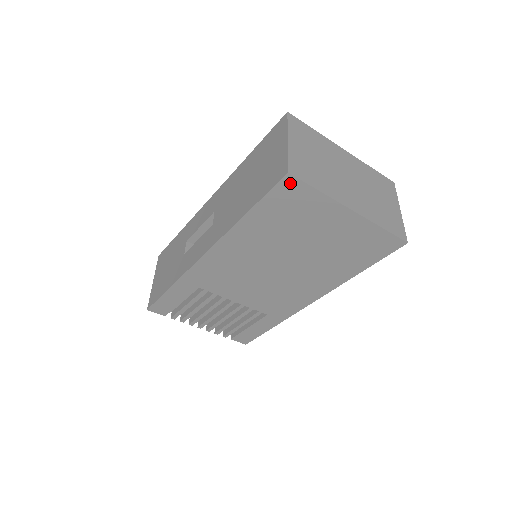
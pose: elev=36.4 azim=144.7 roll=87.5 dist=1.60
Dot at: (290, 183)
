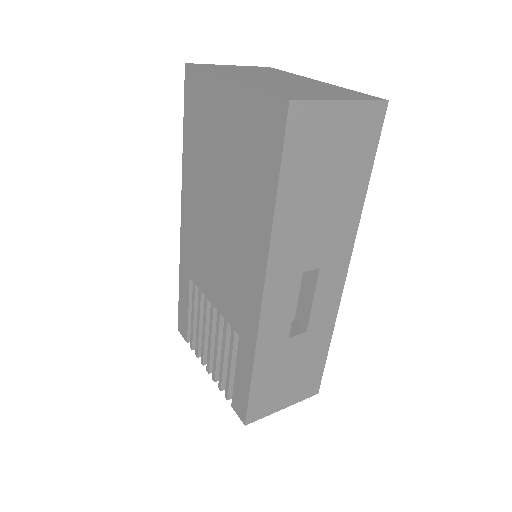
Dot at: (189, 75)
